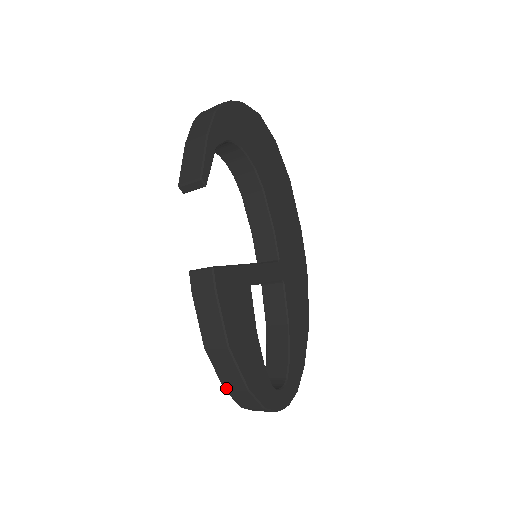
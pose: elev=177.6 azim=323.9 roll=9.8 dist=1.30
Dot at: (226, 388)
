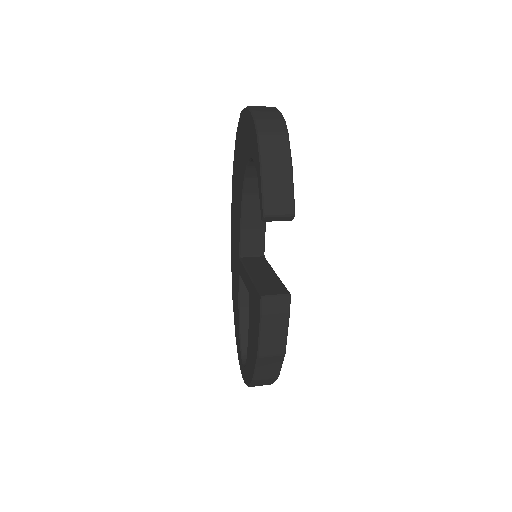
Dot at: (257, 380)
